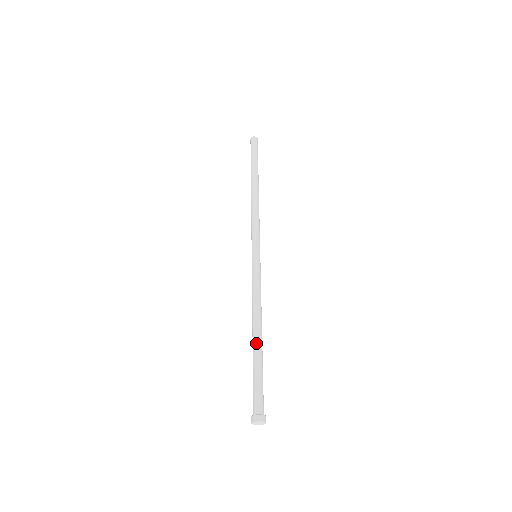
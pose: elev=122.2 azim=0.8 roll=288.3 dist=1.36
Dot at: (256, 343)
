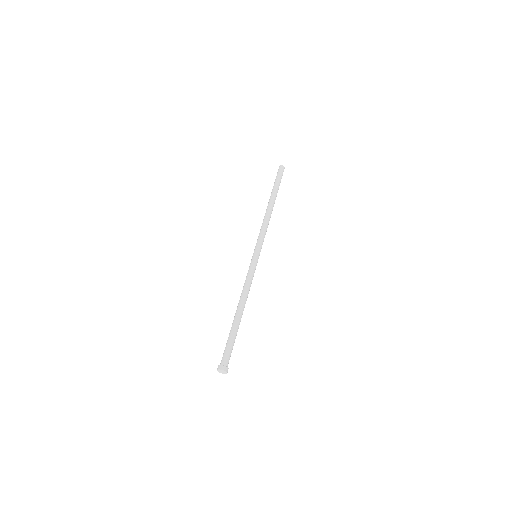
Dot at: (235, 317)
